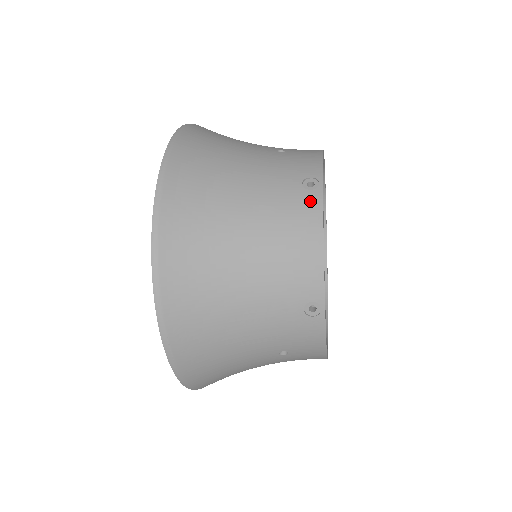
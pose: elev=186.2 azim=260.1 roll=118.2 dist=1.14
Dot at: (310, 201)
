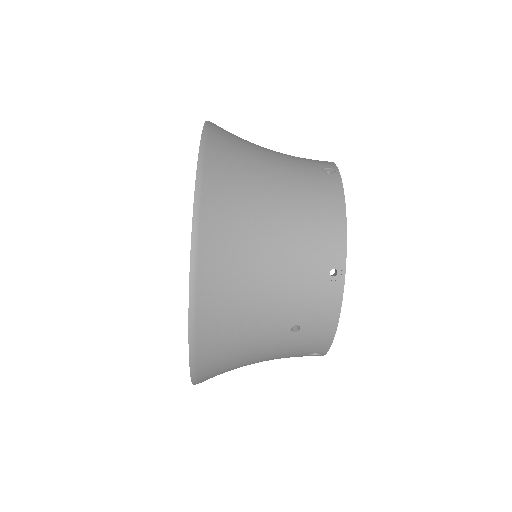
Dot at: (331, 181)
